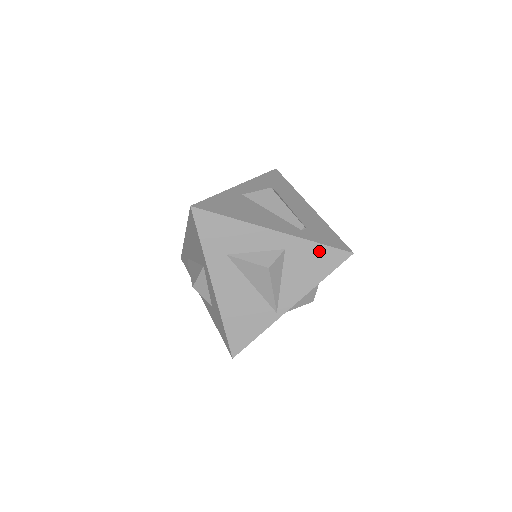
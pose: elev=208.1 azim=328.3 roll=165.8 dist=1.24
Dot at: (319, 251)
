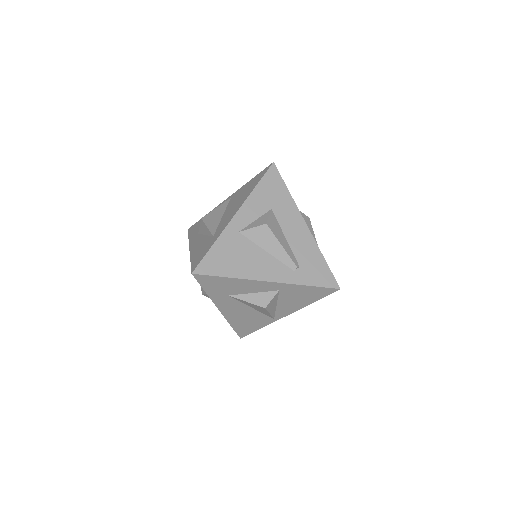
Dot at: (309, 290)
